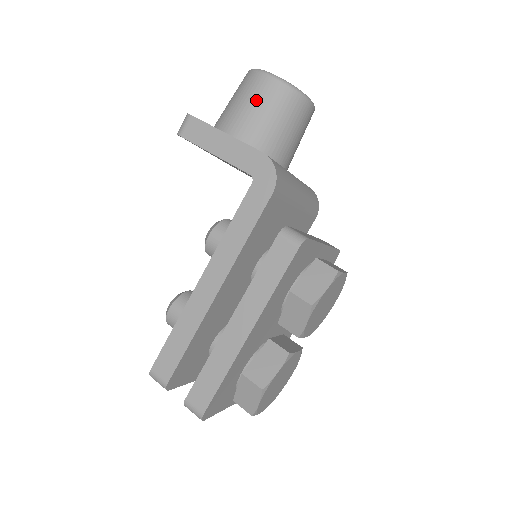
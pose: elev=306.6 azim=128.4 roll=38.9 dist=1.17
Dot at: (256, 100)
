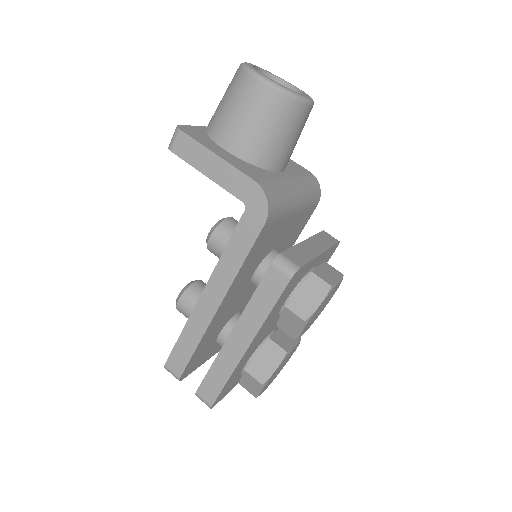
Dot at: (248, 108)
